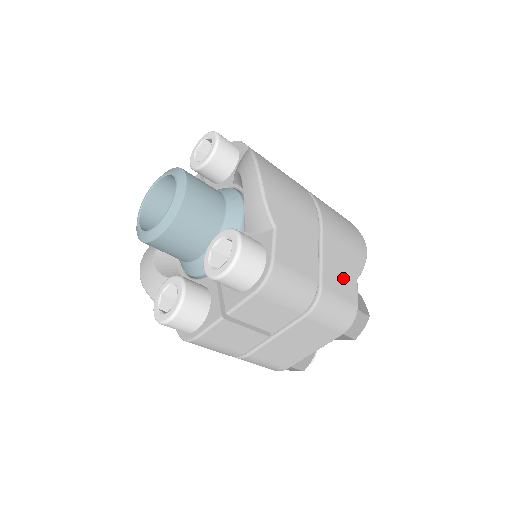
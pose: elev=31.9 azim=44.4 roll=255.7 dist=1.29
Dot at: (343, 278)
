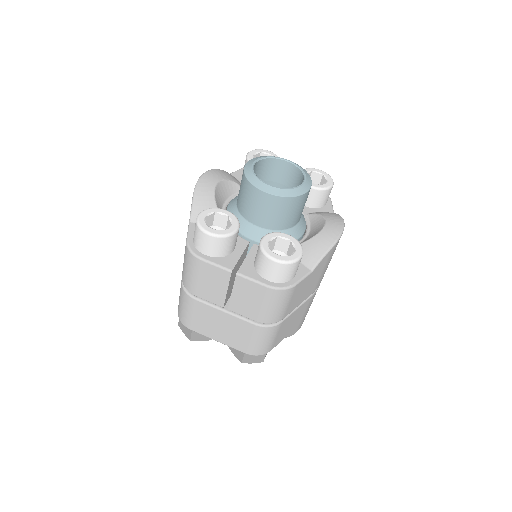
Dot at: (285, 330)
